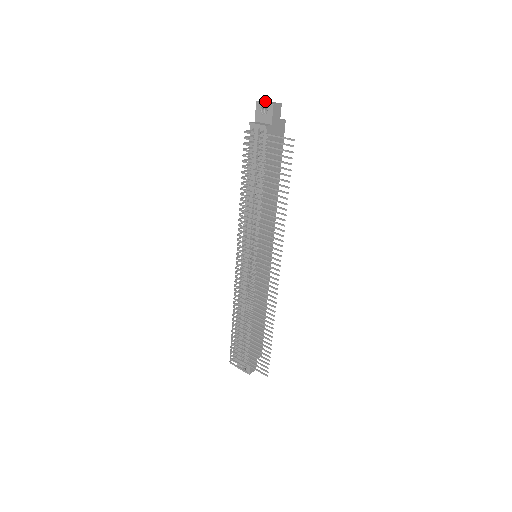
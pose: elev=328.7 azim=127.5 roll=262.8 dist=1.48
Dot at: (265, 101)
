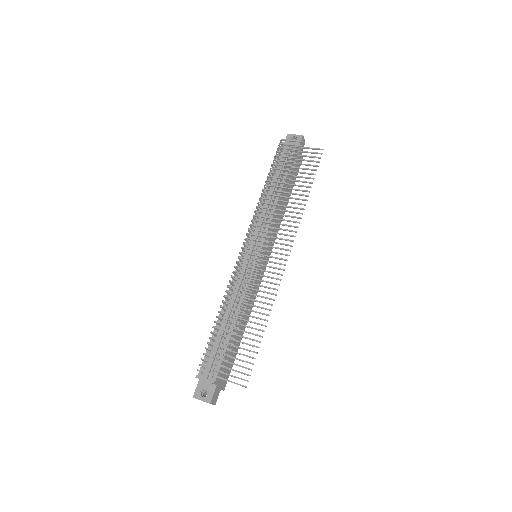
Dot at: occluded
